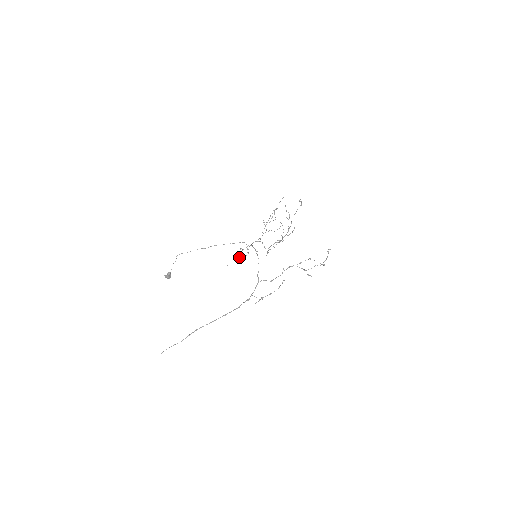
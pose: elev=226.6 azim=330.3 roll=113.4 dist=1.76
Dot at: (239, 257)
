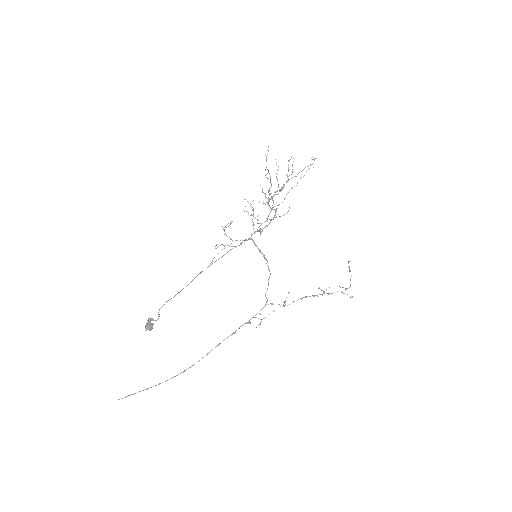
Dot at: occluded
